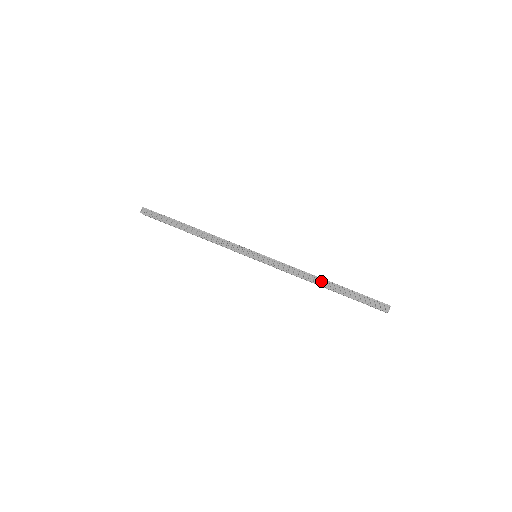
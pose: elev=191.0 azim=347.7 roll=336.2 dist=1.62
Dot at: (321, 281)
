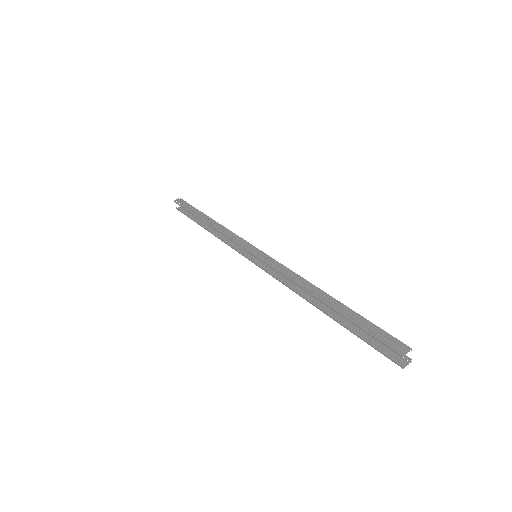
Dot at: (319, 292)
